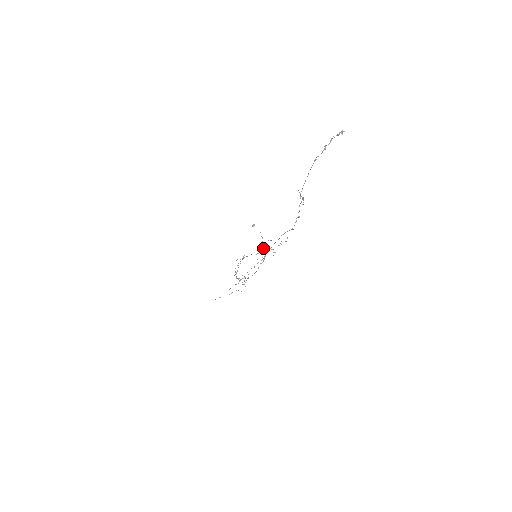
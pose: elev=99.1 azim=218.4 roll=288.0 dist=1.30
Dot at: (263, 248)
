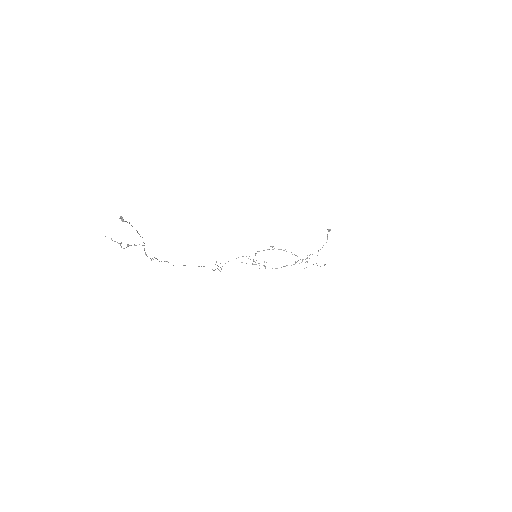
Dot at: (307, 255)
